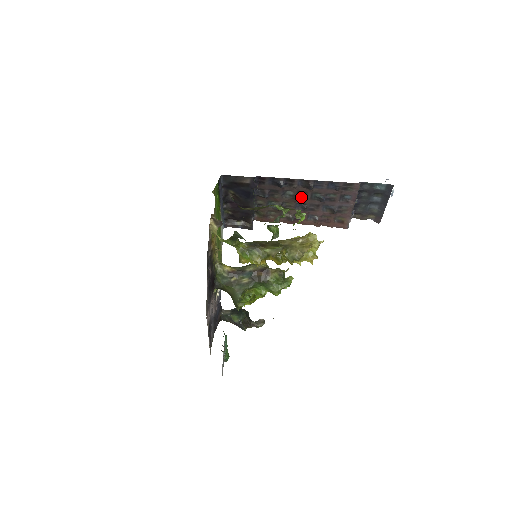
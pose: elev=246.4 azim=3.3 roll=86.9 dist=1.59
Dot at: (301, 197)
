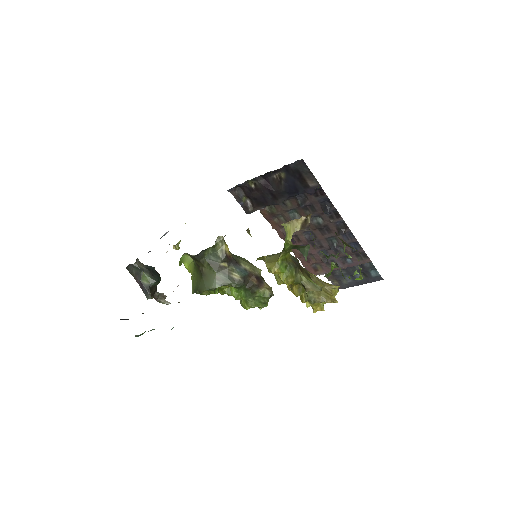
Dot at: (322, 231)
